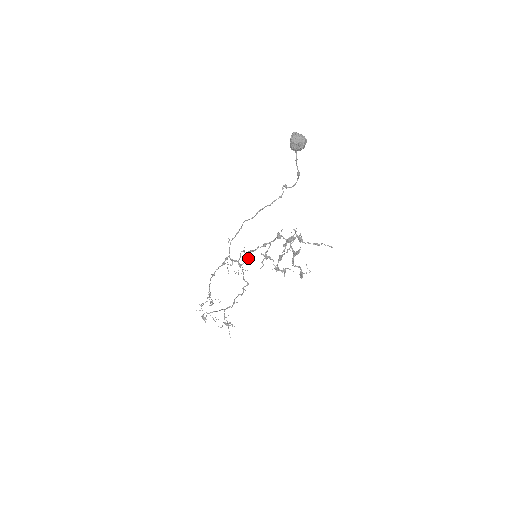
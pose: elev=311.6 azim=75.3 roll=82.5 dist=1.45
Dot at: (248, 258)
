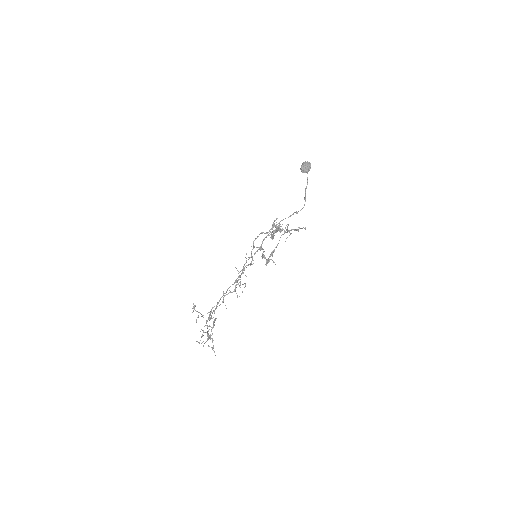
Dot at: occluded
